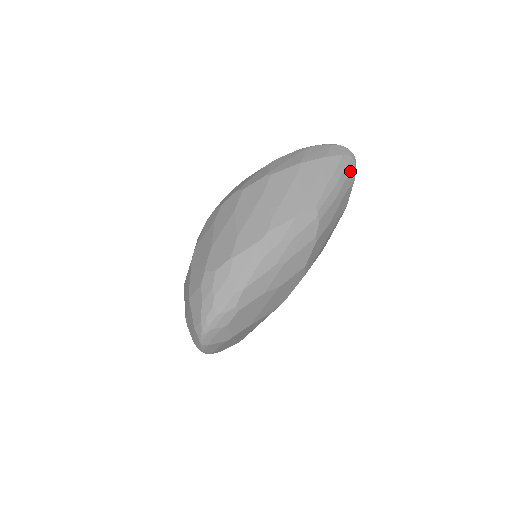
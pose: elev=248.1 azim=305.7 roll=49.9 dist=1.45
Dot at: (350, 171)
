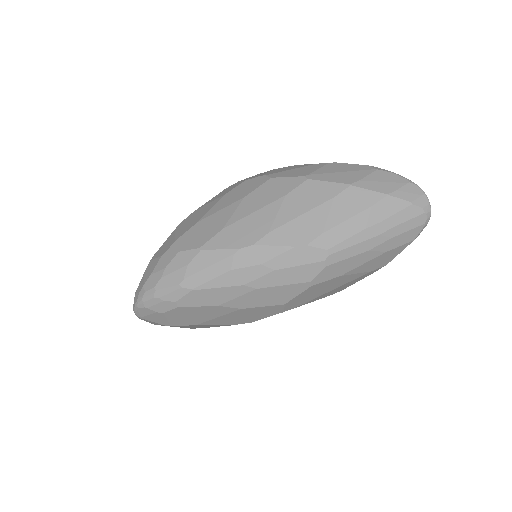
Dot at: (411, 228)
